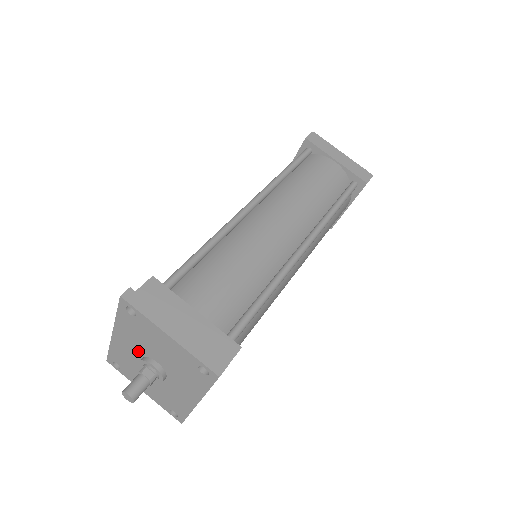
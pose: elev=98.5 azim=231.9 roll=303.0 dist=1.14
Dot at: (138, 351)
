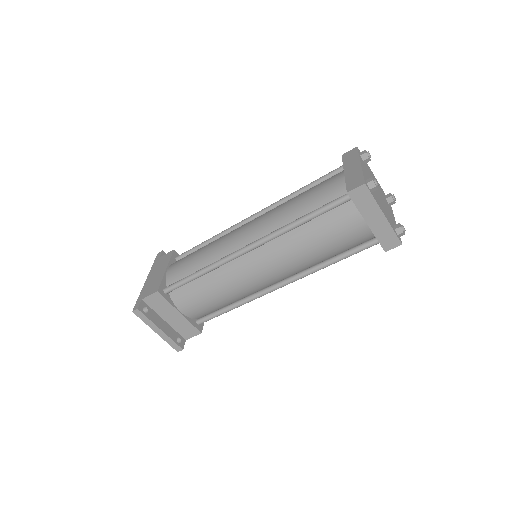
Dot at: occluded
